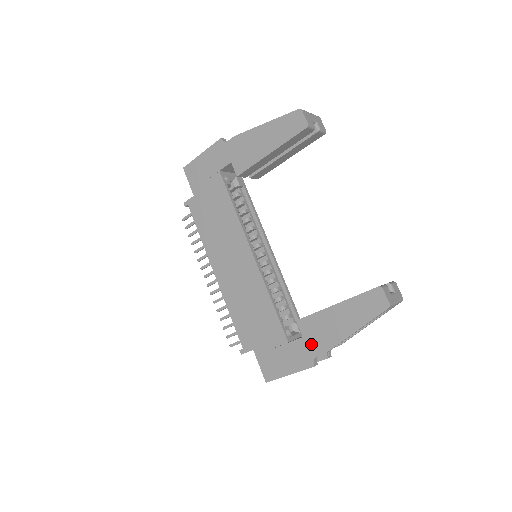
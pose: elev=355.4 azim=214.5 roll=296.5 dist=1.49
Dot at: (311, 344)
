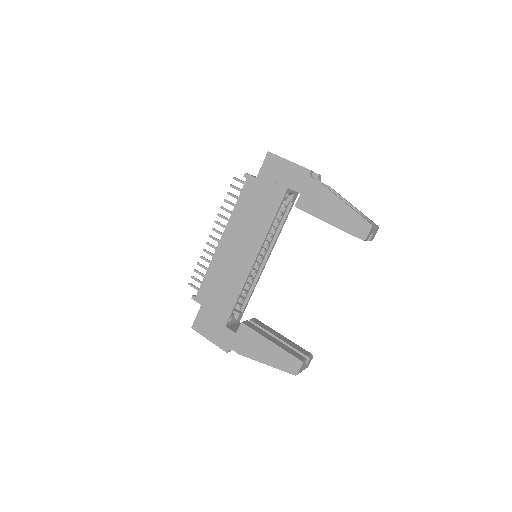
Dot at: (237, 342)
